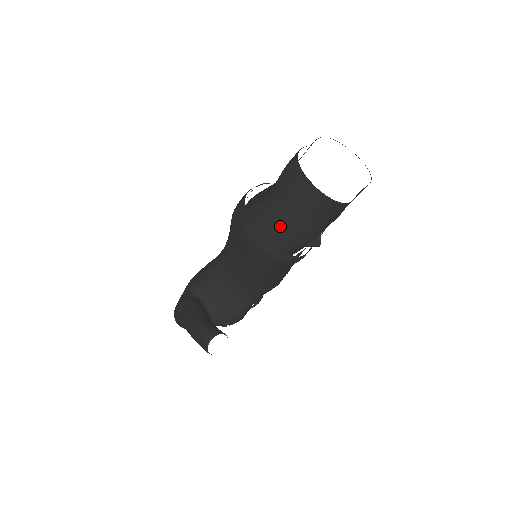
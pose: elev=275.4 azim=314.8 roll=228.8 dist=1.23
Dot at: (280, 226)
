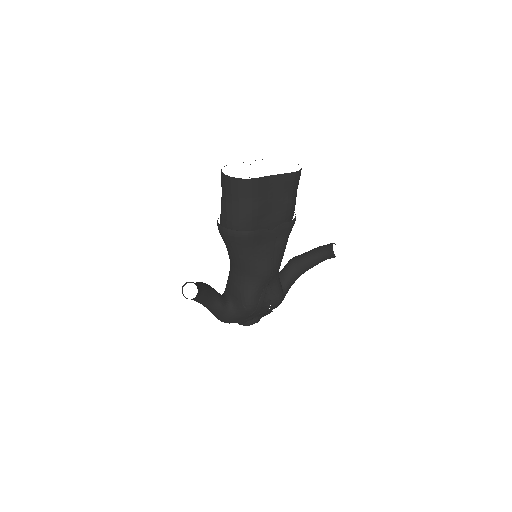
Dot at: (225, 211)
